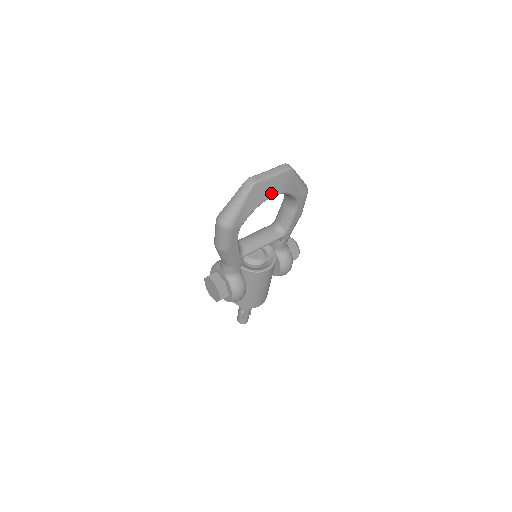
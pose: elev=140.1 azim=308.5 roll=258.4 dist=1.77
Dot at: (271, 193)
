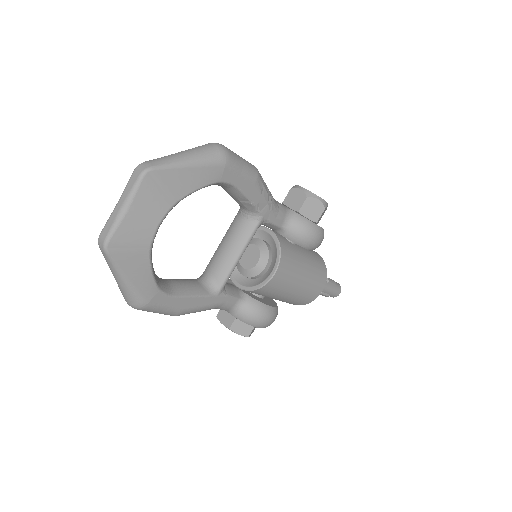
Dot at: (149, 228)
